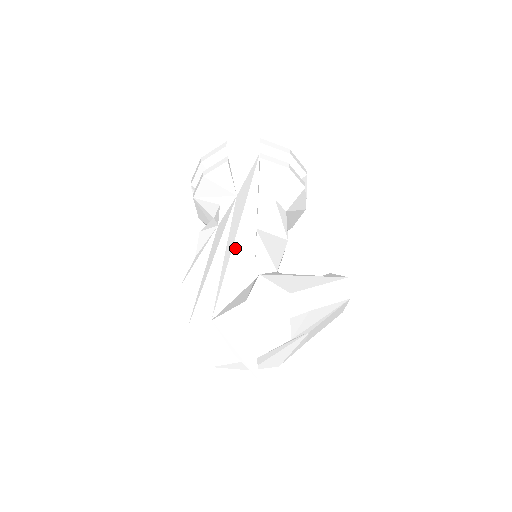
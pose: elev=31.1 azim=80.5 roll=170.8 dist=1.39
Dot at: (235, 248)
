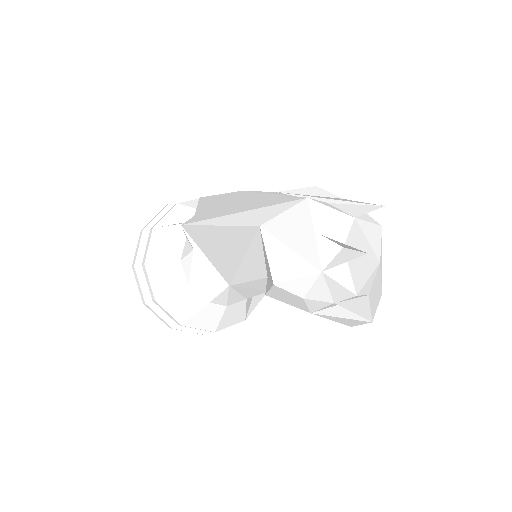
Dot at: occluded
